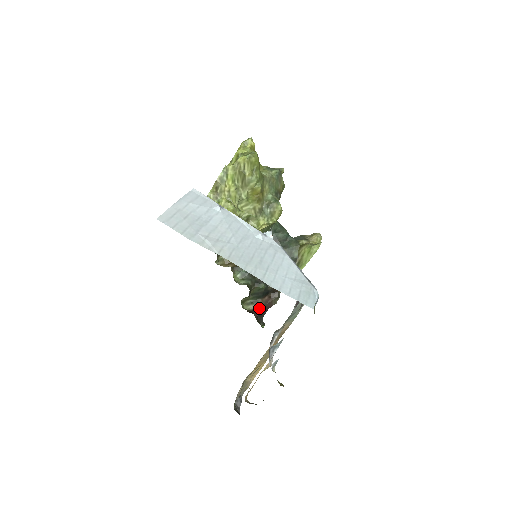
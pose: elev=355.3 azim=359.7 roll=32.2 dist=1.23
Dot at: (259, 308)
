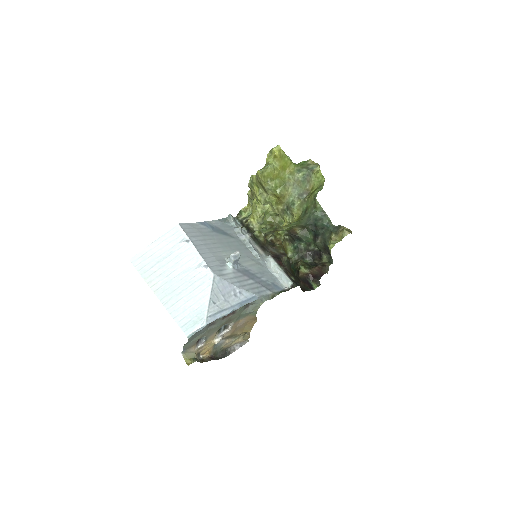
Dot at: (313, 273)
